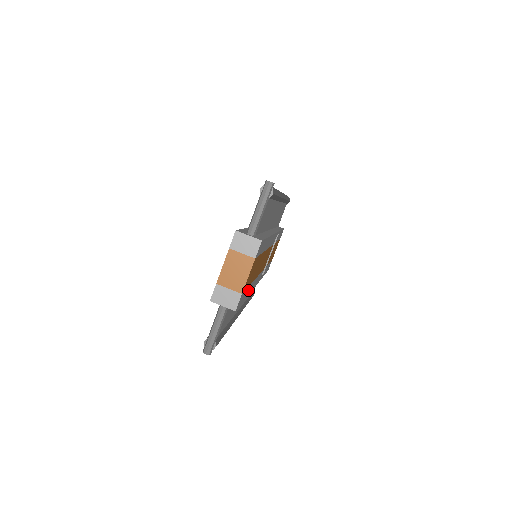
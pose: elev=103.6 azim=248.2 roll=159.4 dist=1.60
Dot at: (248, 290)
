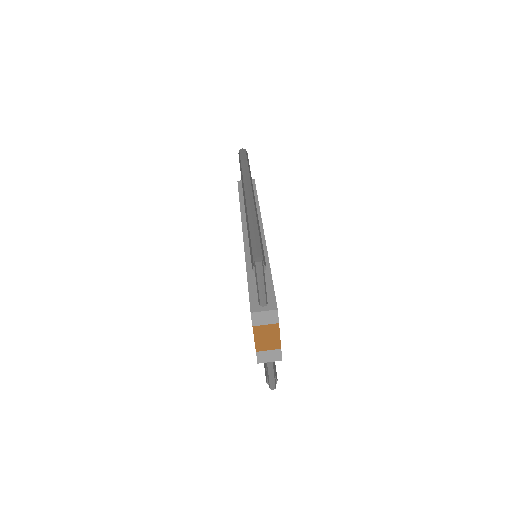
Dot at: occluded
